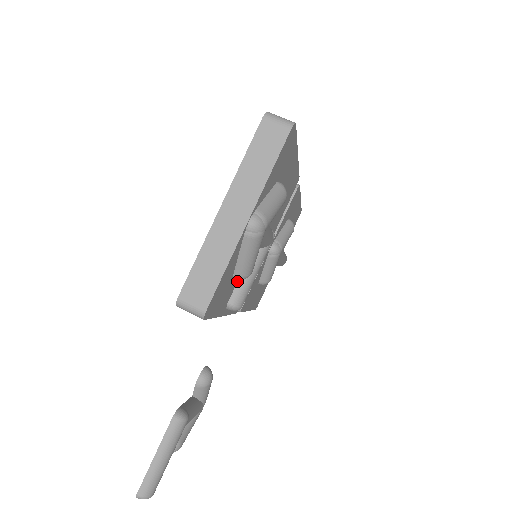
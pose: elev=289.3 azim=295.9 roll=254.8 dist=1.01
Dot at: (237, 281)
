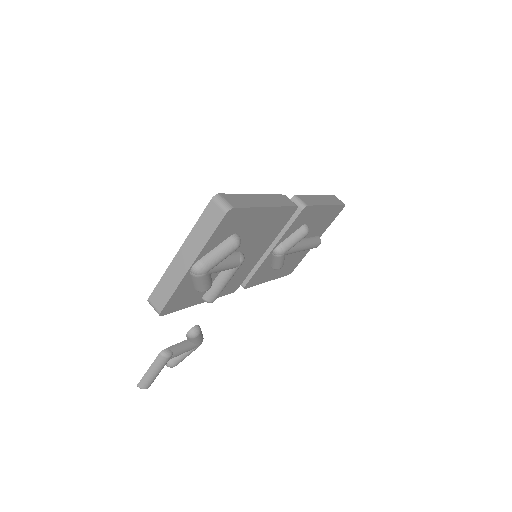
Dot at: occluded
